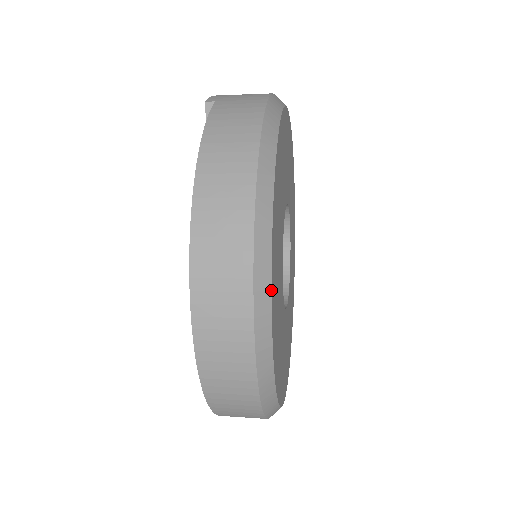
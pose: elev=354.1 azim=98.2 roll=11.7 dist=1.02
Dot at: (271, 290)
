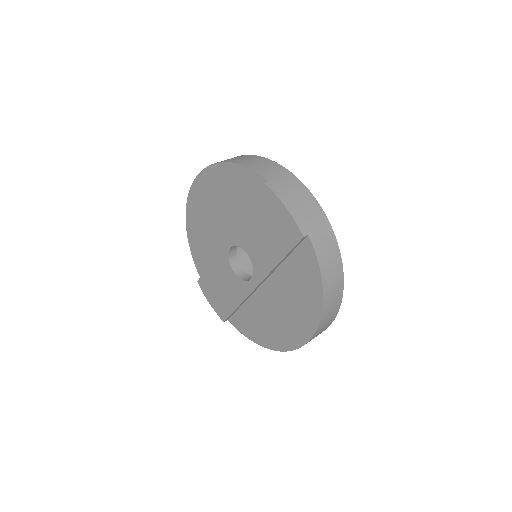
Dot at: occluded
